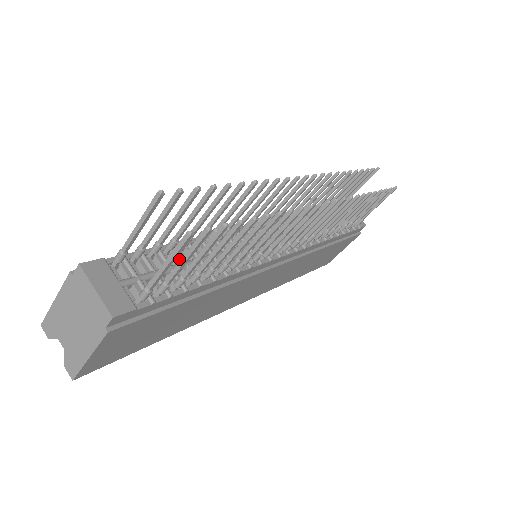
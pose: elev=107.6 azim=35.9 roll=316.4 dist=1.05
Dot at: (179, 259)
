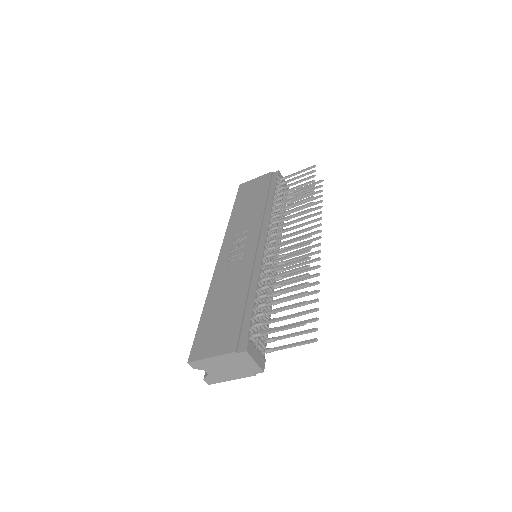
Dot at: (260, 309)
